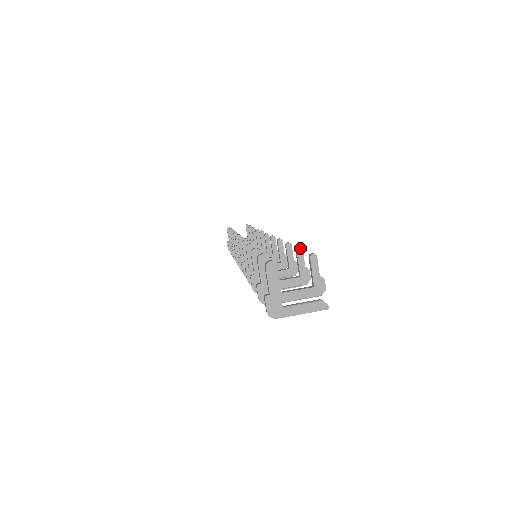
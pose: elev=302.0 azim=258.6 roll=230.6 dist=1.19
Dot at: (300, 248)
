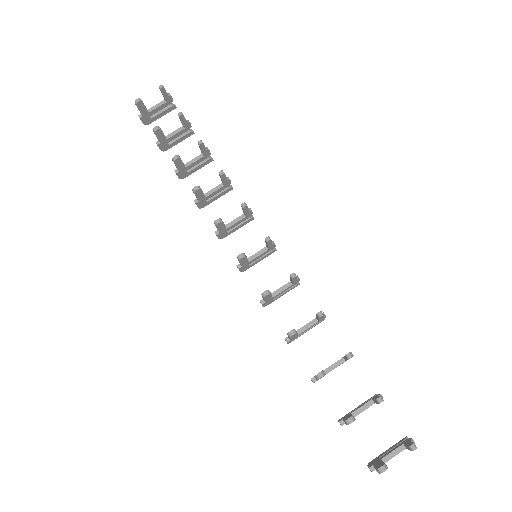
Dot at: occluded
